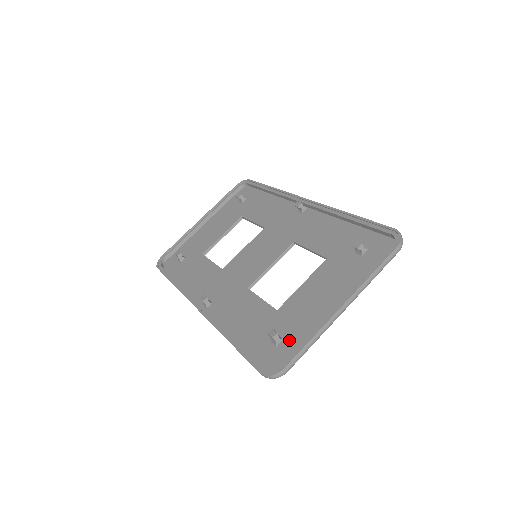
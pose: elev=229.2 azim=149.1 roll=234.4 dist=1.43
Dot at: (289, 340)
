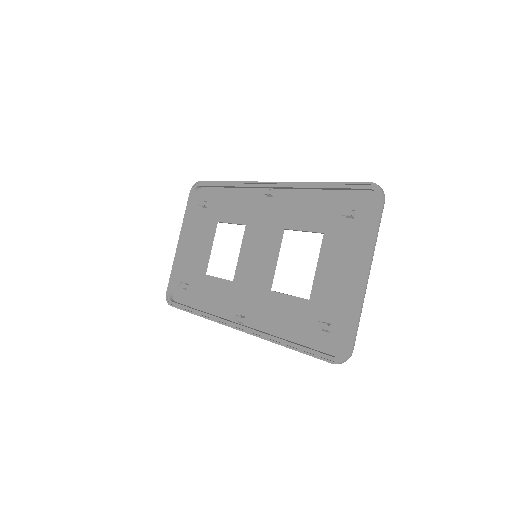
Dot at: (337, 323)
